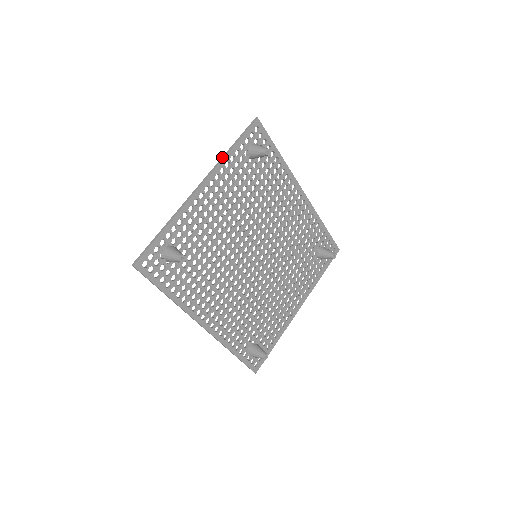
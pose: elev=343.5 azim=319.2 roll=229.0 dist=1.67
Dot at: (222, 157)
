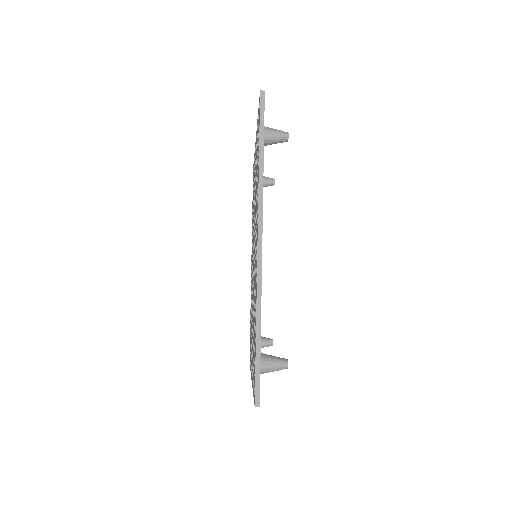
Dot at: occluded
